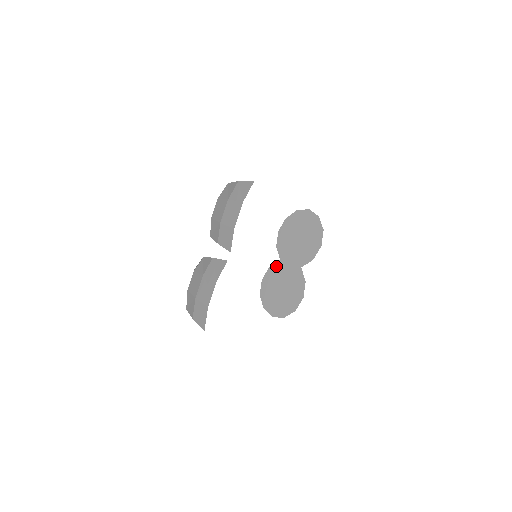
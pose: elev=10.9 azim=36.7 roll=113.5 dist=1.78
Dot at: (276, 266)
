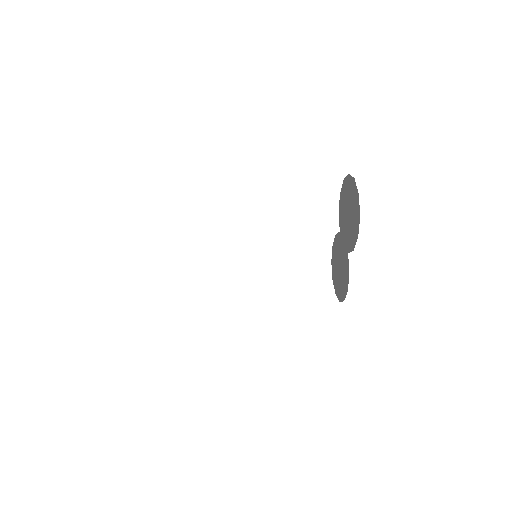
Dot at: (338, 238)
